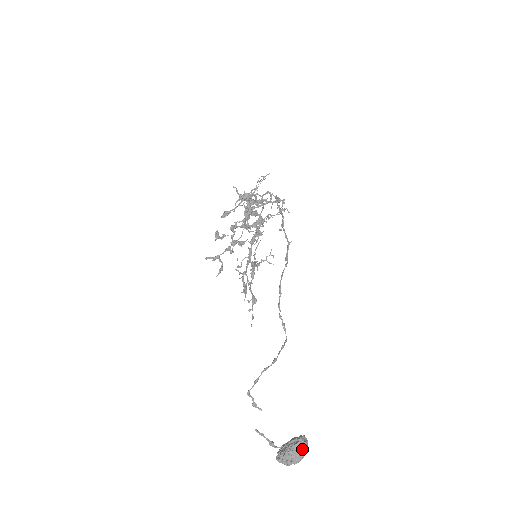
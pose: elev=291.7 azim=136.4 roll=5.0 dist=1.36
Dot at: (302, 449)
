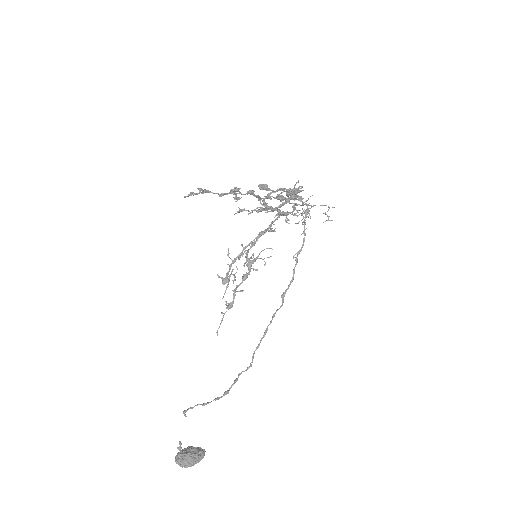
Dot at: occluded
